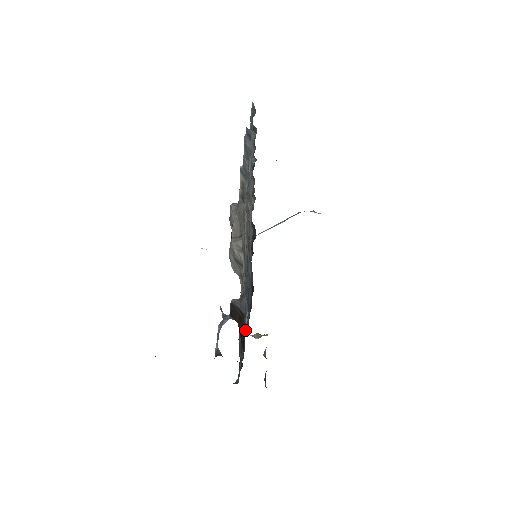
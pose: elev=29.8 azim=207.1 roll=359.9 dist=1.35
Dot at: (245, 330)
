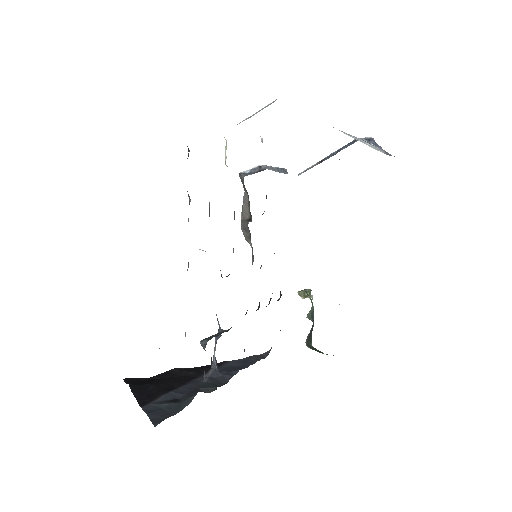
Dot at: occluded
